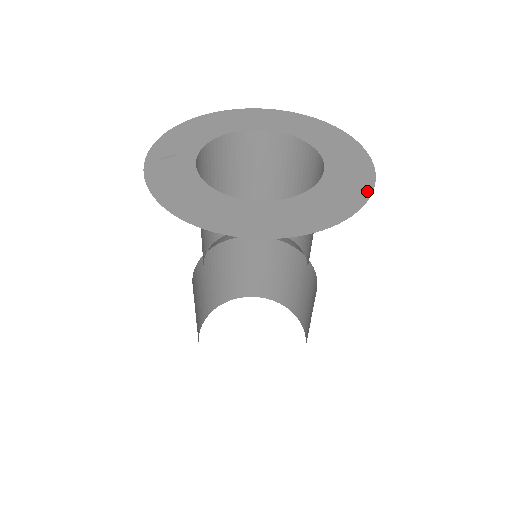
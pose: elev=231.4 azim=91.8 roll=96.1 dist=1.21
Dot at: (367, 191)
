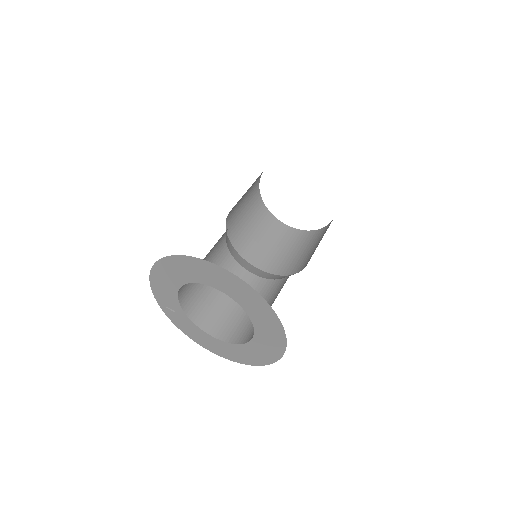
Dot at: (283, 346)
